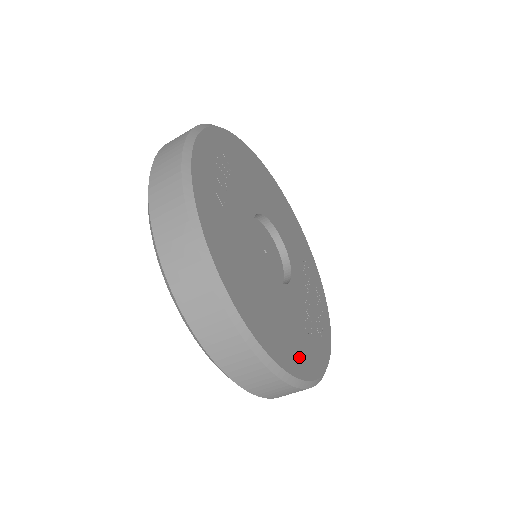
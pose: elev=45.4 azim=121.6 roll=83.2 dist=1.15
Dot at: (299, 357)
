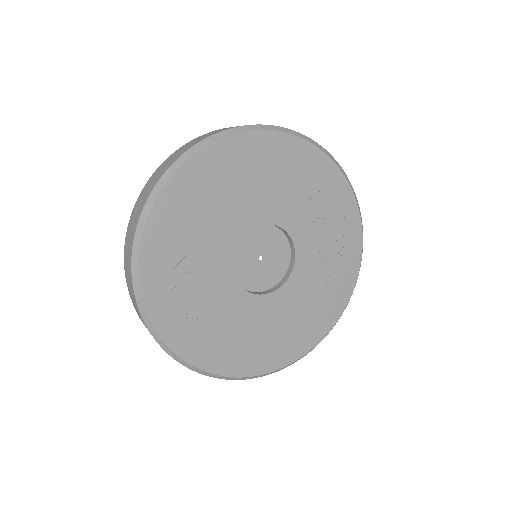
Dot at: (317, 325)
